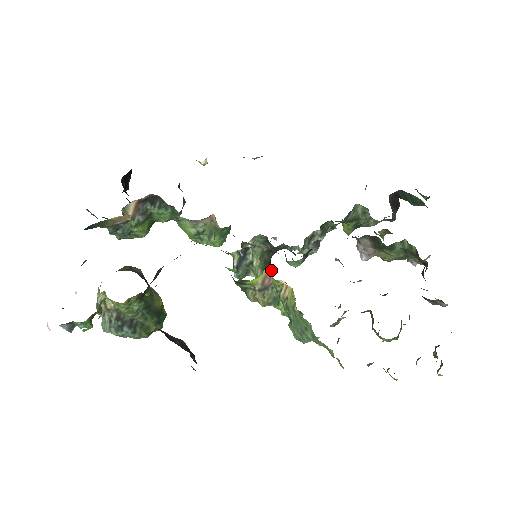
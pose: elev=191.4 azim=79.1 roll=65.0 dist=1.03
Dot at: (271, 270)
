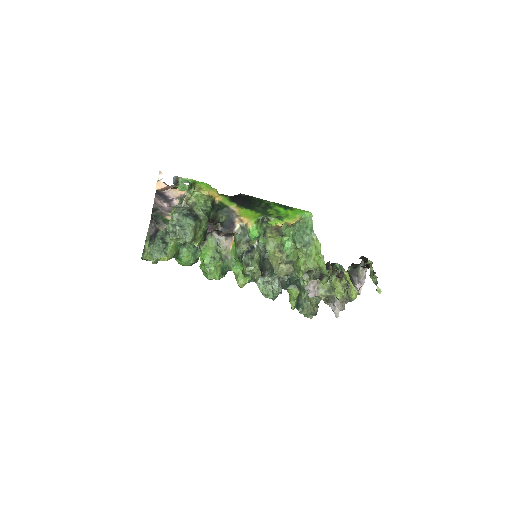
Dot at: (280, 226)
